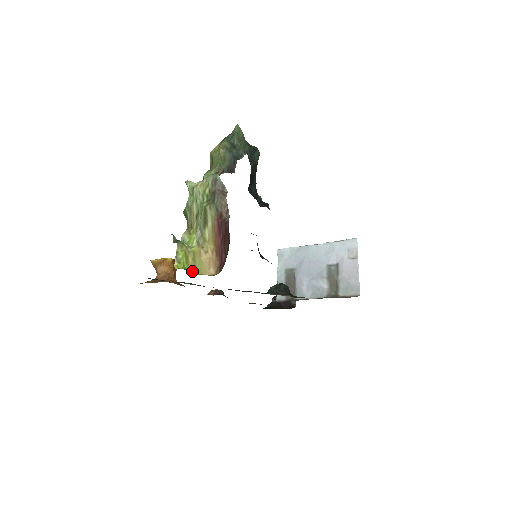
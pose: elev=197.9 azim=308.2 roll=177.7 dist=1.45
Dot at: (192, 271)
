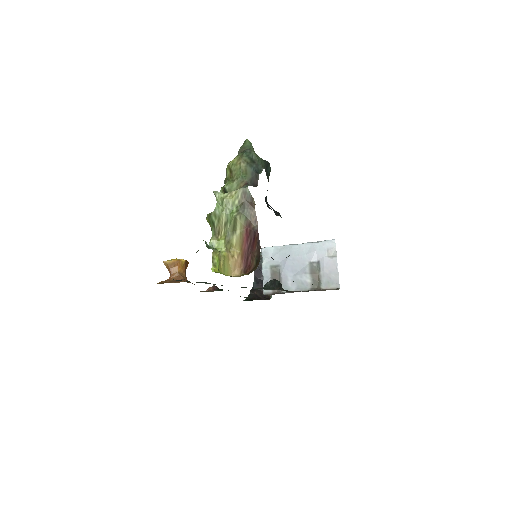
Dot at: (222, 273)
